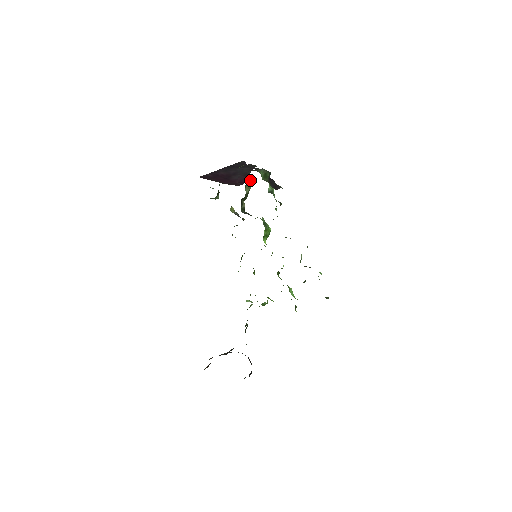
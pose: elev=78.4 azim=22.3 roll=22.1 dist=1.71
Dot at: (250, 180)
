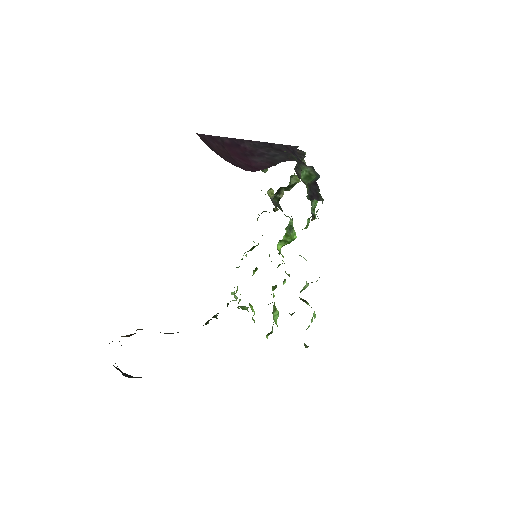
Dot at: (299, 172)
